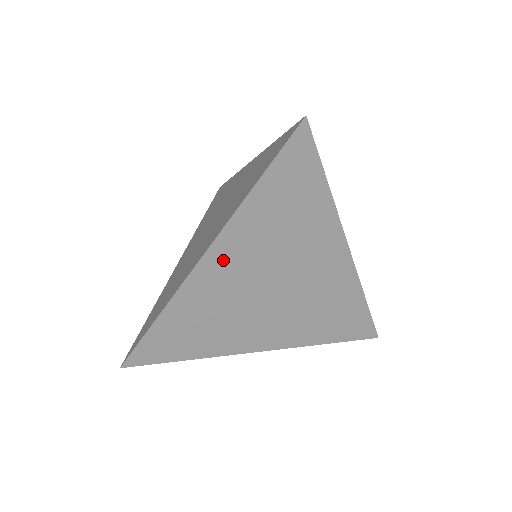
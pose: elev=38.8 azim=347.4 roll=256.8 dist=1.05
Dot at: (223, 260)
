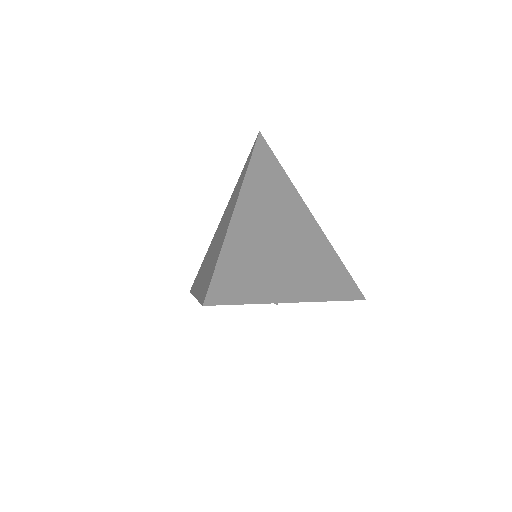
Dot at: (248, 211)
